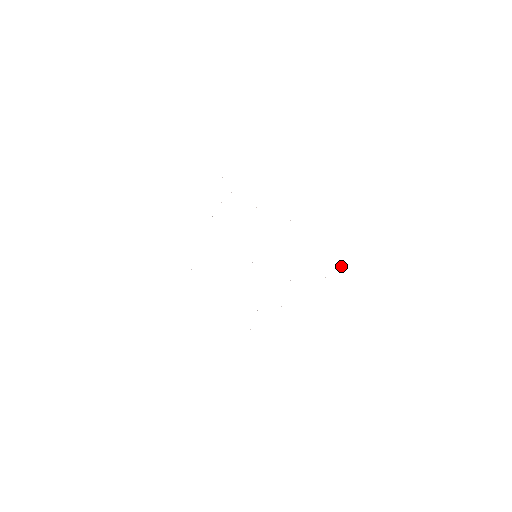
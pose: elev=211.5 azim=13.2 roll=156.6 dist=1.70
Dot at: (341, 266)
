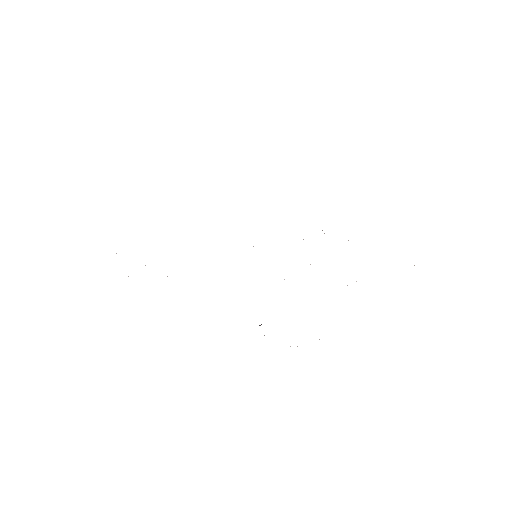
Dot at: occluded
